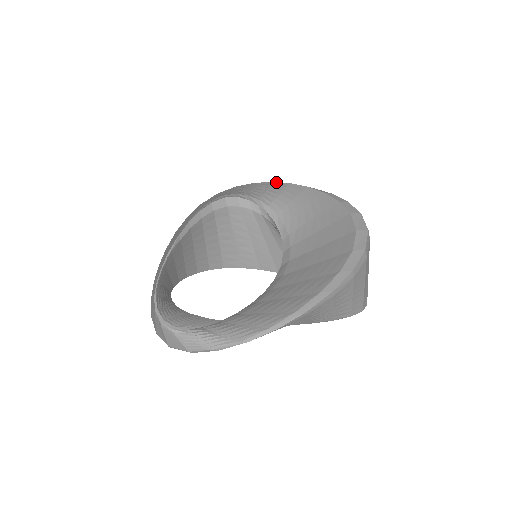
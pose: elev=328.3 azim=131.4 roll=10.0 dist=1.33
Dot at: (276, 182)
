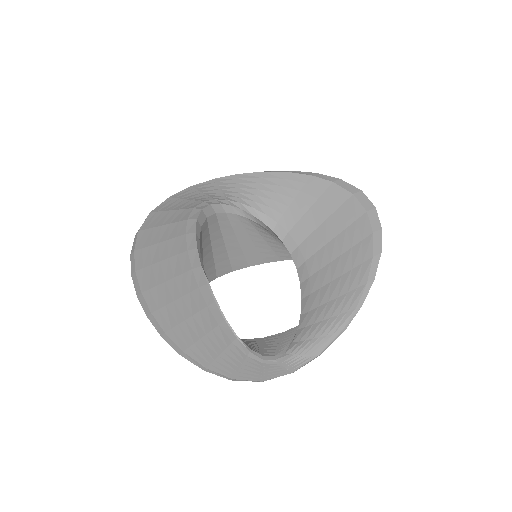
Dot at: (219, 178)
